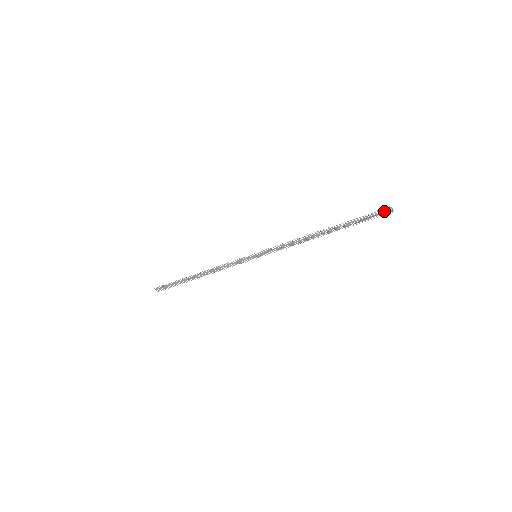
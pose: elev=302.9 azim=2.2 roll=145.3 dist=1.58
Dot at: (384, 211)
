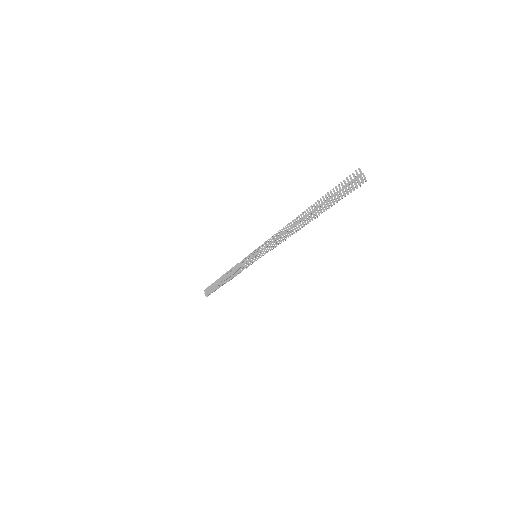
Dot at: (354, 178)
